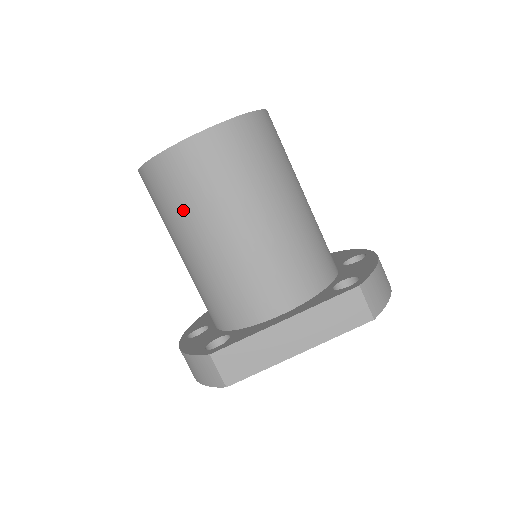
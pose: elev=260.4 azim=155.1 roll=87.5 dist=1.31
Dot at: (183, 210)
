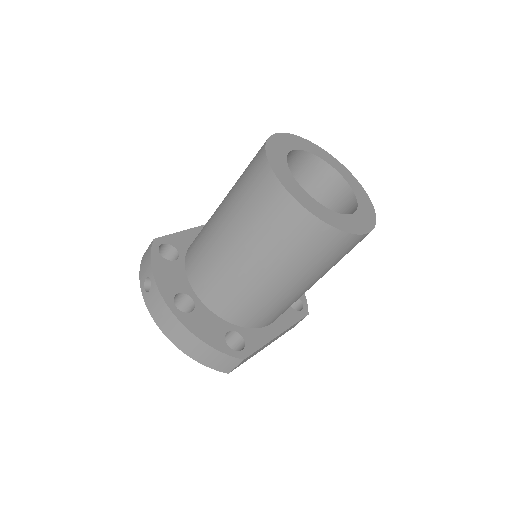
Dot at: (308, 265)
